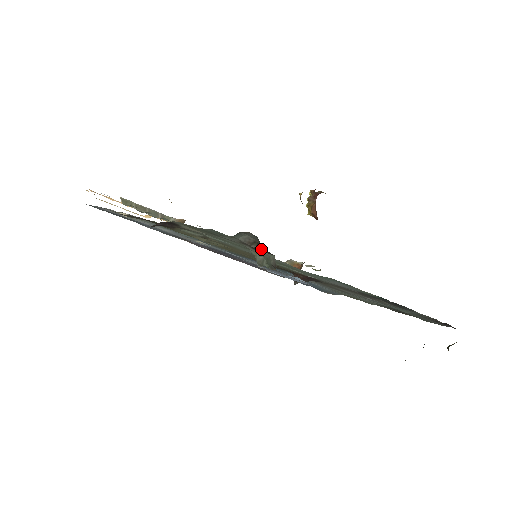
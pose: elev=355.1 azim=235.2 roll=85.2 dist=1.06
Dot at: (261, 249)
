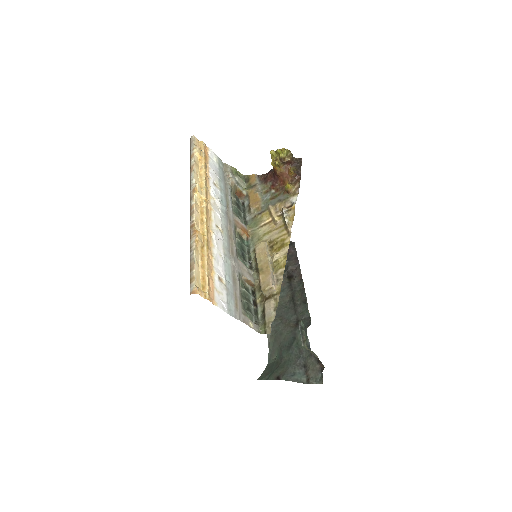
Dot at: occluded
